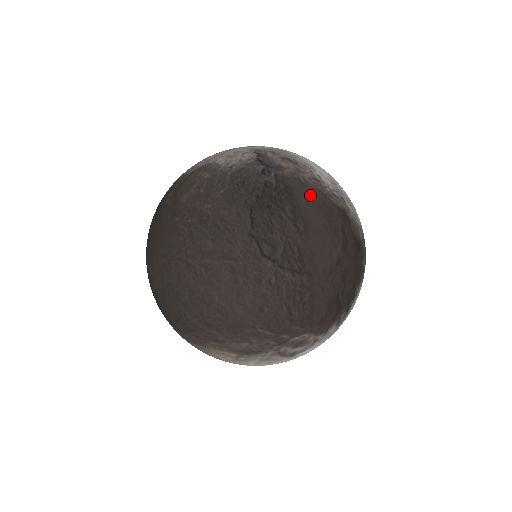
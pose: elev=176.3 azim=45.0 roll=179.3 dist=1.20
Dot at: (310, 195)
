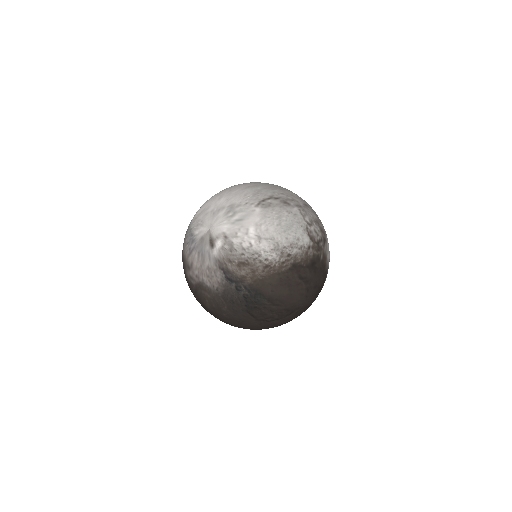
Dot at: (271, 284)
